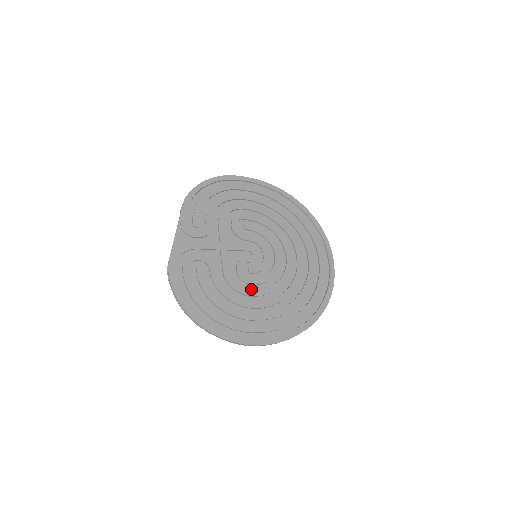
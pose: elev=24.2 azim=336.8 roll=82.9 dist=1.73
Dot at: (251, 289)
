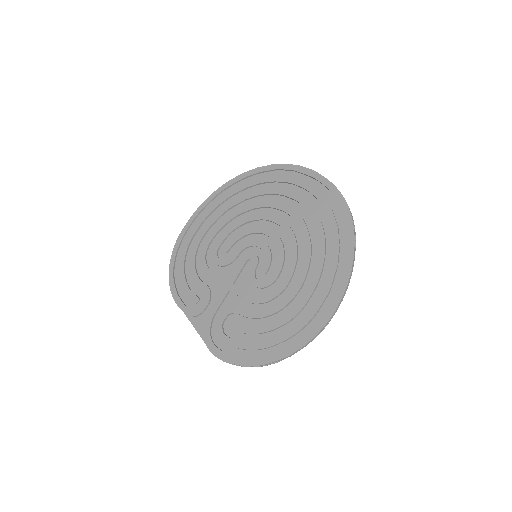
Dot at: (280, 282)
